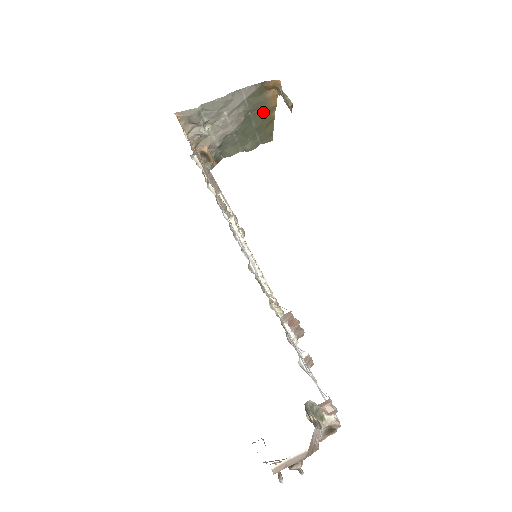
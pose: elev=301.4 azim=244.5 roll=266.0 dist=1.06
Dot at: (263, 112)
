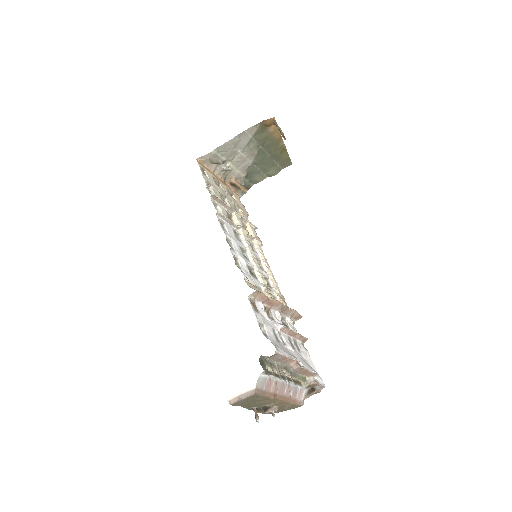
Dot at: (272, 144)
